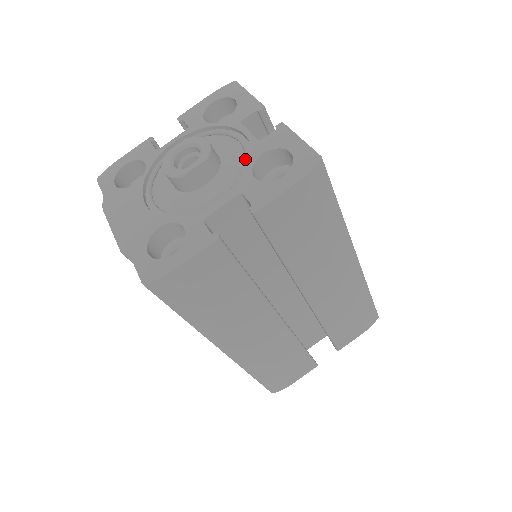
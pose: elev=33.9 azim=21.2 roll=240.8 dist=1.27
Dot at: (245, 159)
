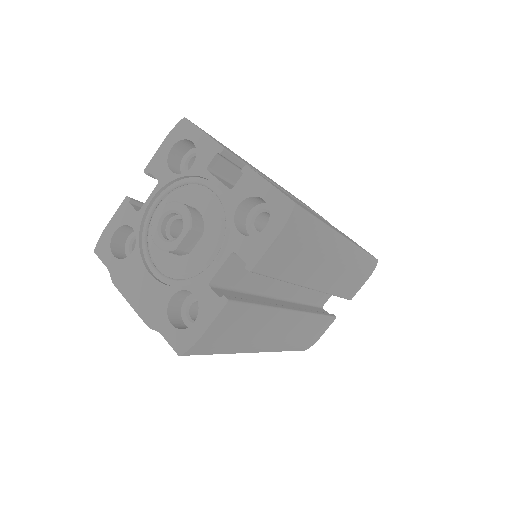
Dot at: (224, 212)
